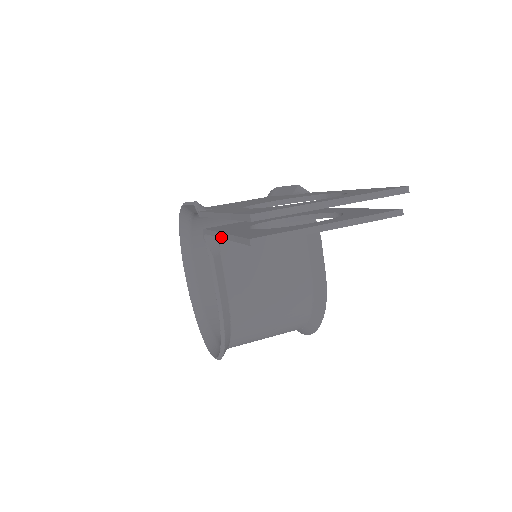
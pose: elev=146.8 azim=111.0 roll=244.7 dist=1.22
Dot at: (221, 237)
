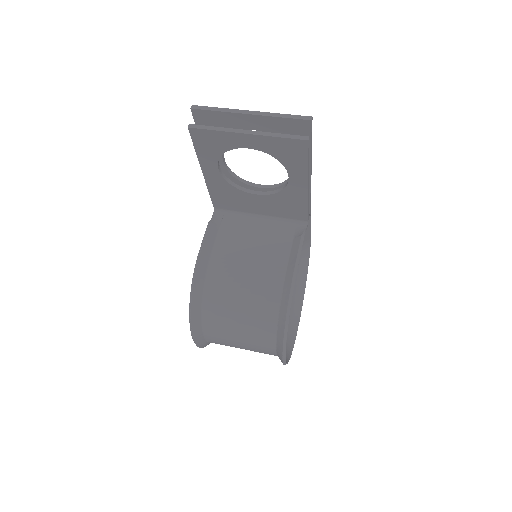
Dot at: (203, 175)
